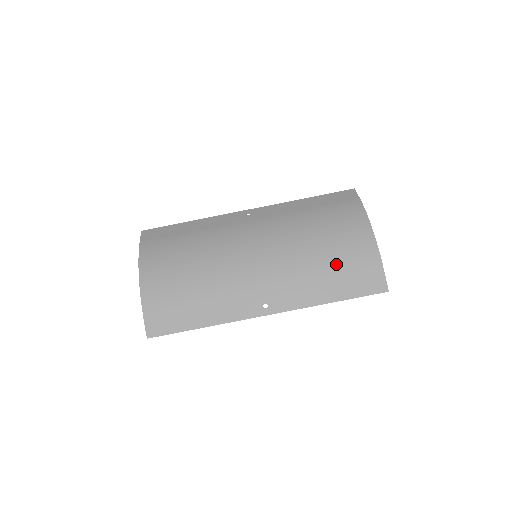
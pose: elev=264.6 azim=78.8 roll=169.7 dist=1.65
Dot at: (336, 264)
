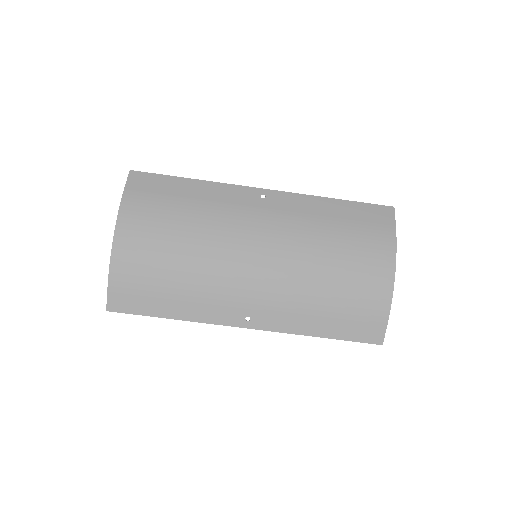
Dot at: (341, 300)
